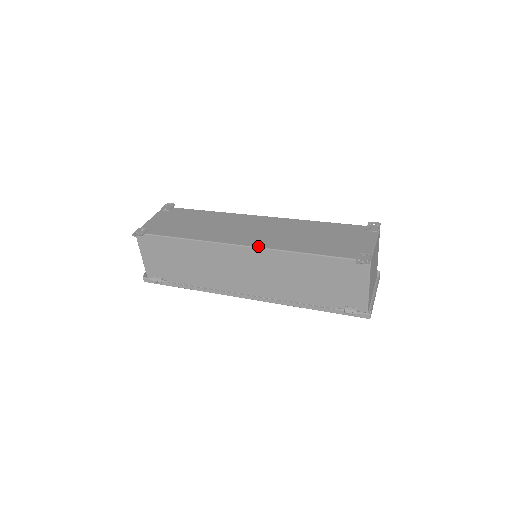
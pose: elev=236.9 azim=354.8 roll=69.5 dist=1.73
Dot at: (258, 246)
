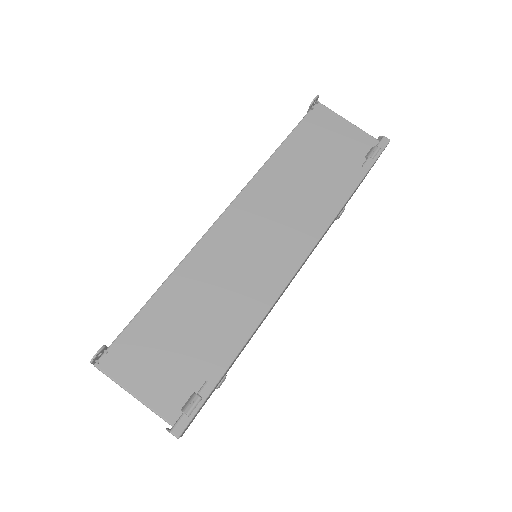
Dot at: (236, 196)
